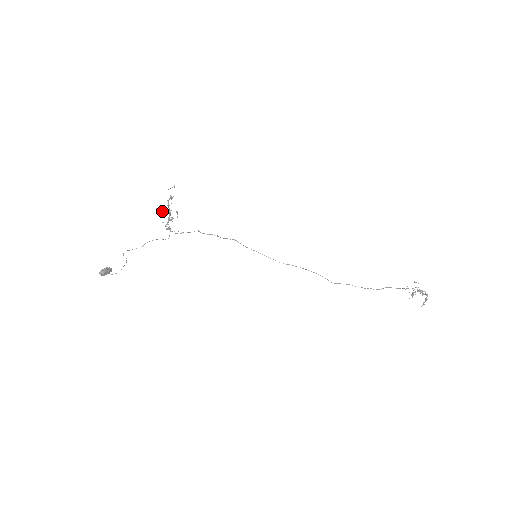
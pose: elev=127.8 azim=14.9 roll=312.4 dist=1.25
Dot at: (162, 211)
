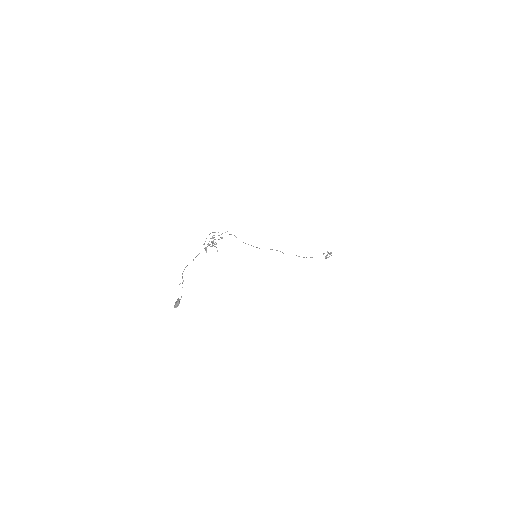
Dot at: occluded
